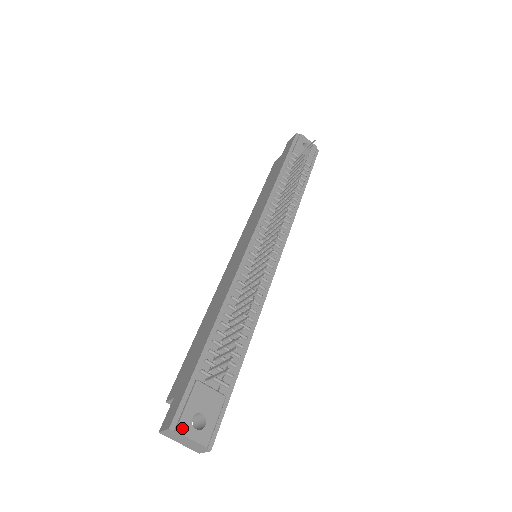
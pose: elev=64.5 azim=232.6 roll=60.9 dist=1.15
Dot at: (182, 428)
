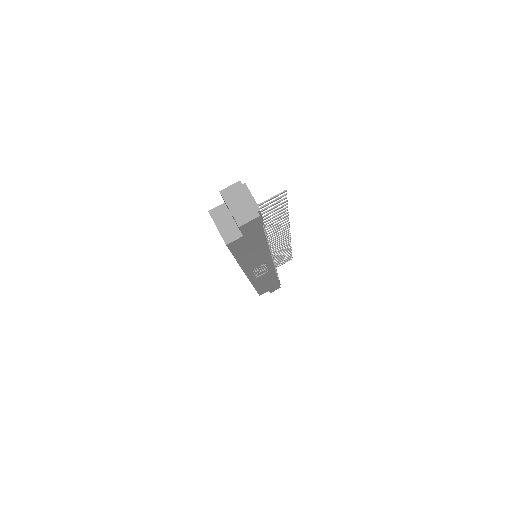
Dot at: occluded
